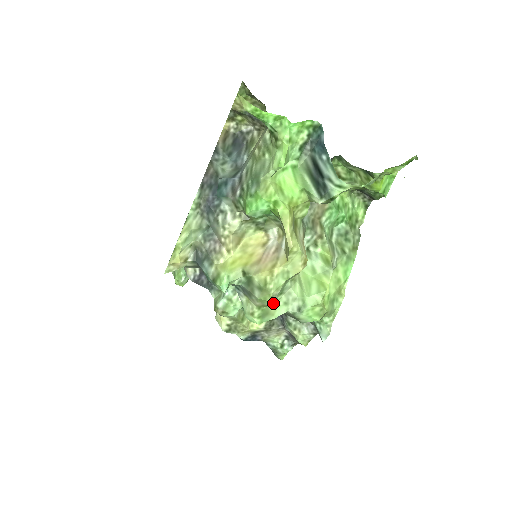
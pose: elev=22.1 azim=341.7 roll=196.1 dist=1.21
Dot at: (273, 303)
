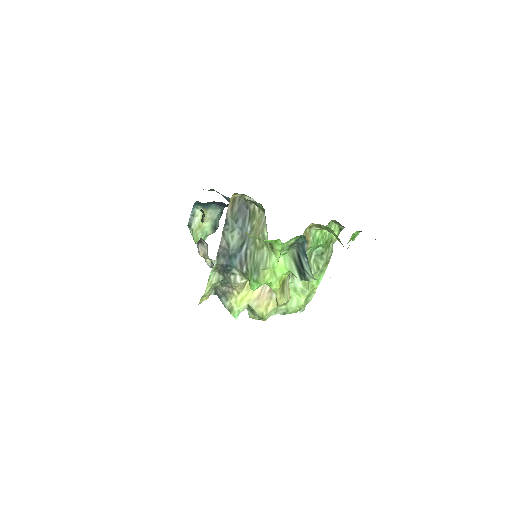
Dot at: occluded
